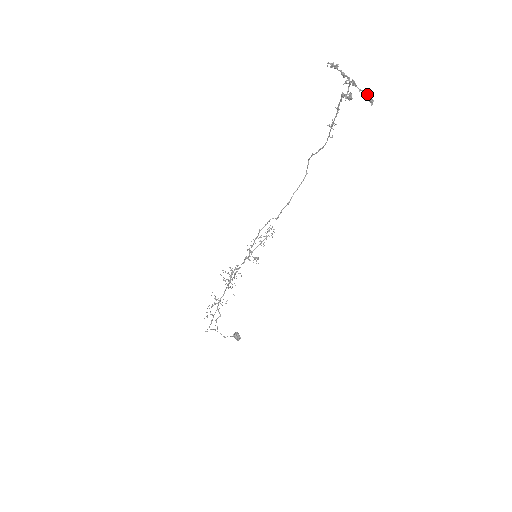
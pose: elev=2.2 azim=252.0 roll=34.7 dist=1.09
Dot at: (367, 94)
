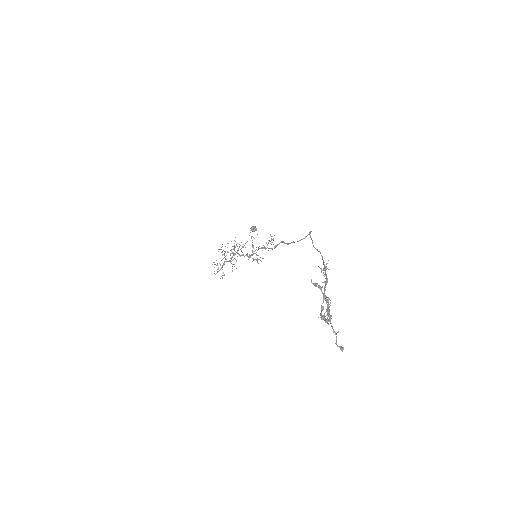
Dot at: (337, 346)
